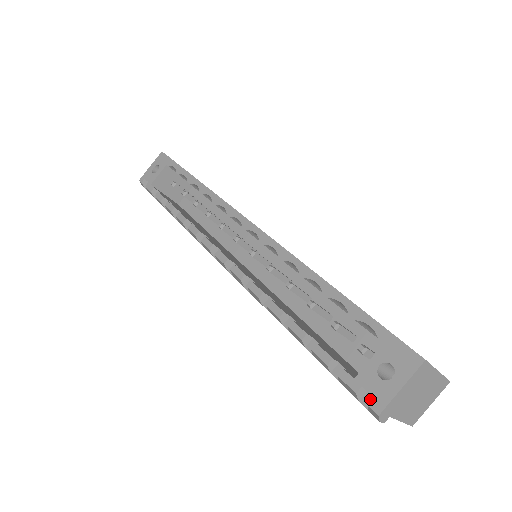
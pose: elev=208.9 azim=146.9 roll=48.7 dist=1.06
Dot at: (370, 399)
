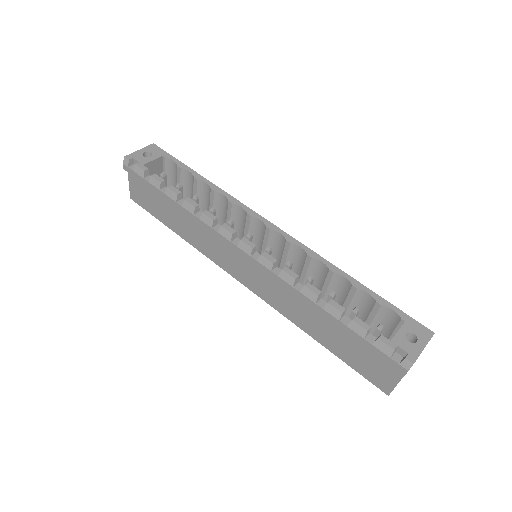
Dot at: (398, 357)
